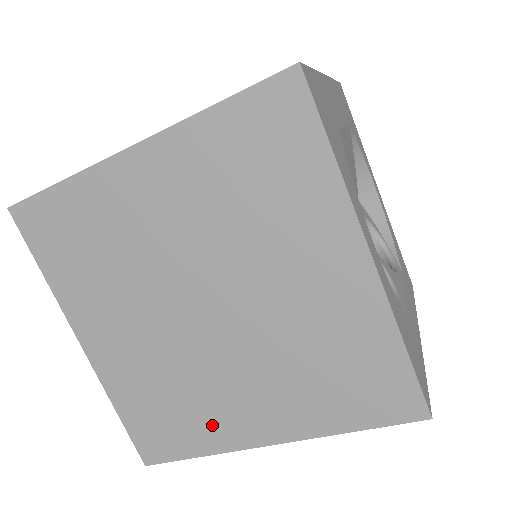
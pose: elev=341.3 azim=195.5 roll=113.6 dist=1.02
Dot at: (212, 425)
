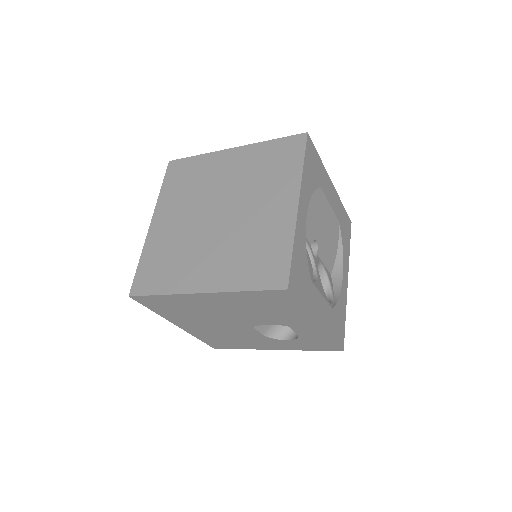
Dot at: (180, 276)
